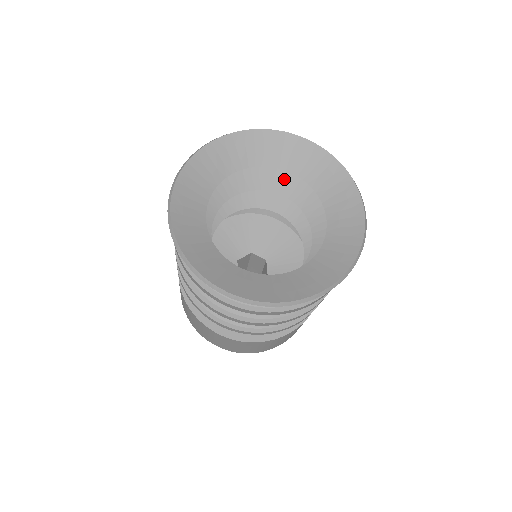
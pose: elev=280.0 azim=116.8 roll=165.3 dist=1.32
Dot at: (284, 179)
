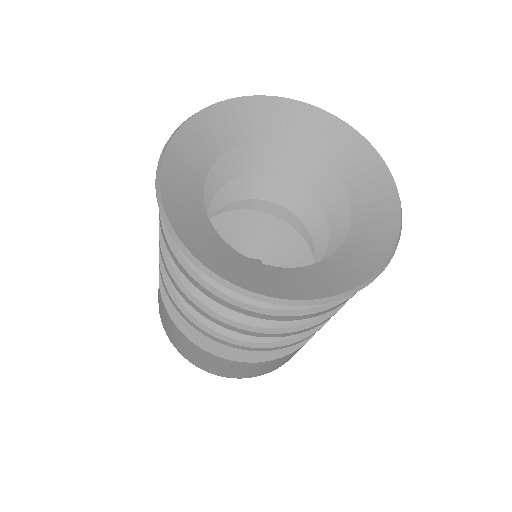
Dot at: (336, 194)
